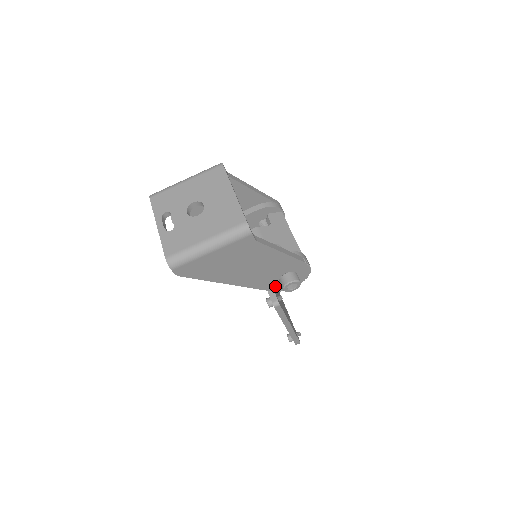
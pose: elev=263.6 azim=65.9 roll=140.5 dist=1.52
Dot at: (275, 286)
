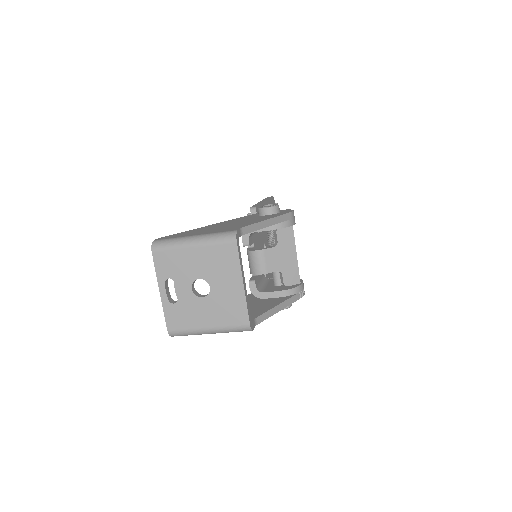
Dot at: occluded
